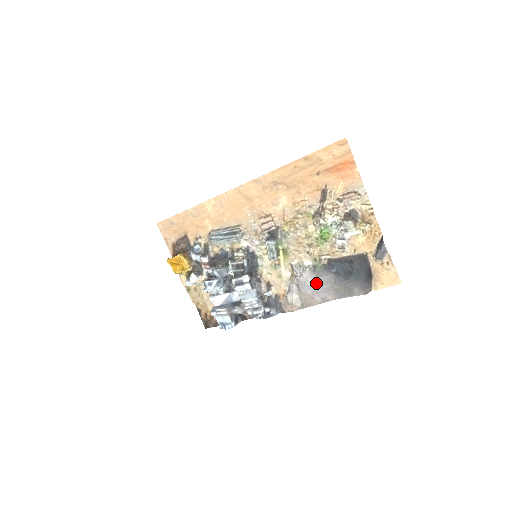
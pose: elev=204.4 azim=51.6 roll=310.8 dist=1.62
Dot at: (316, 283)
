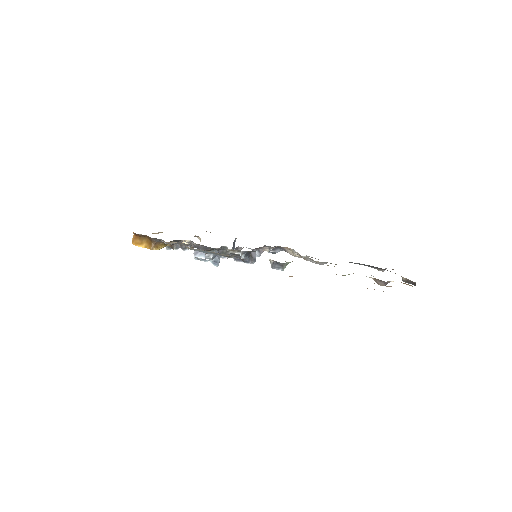
Dot at: occluded
